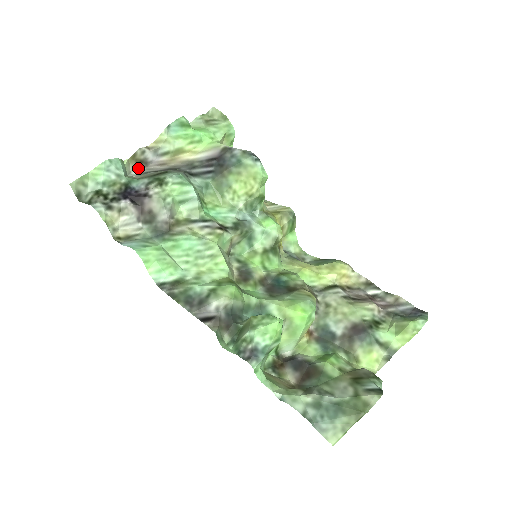
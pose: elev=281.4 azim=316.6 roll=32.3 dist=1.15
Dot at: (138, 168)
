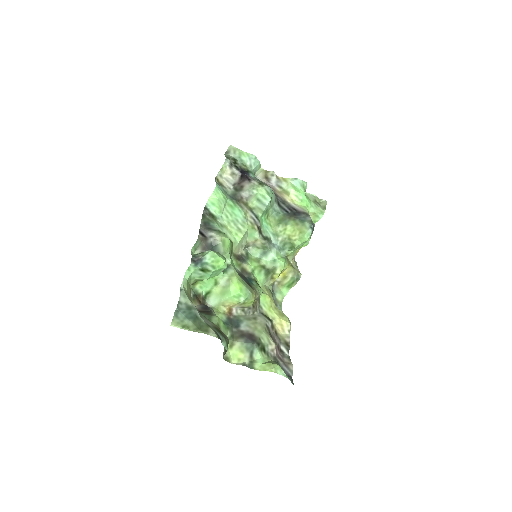
Dot at: (263, 179)
